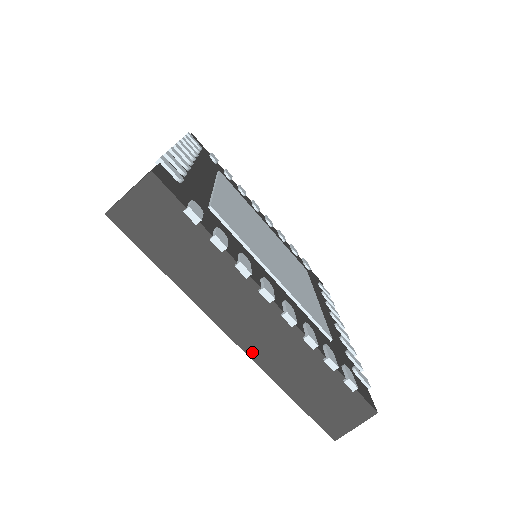
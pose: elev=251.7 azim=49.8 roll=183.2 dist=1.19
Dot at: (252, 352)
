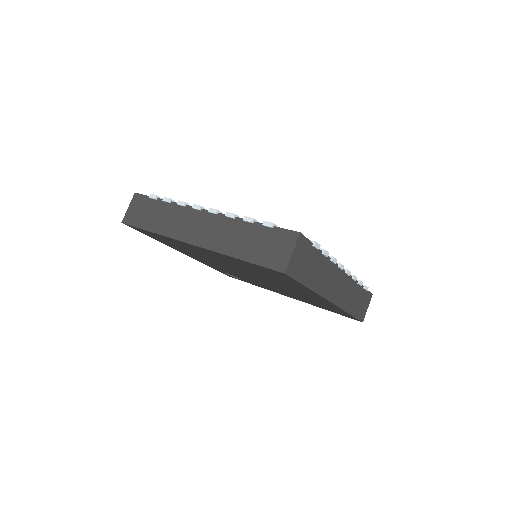
Dot at: (337, 303)
